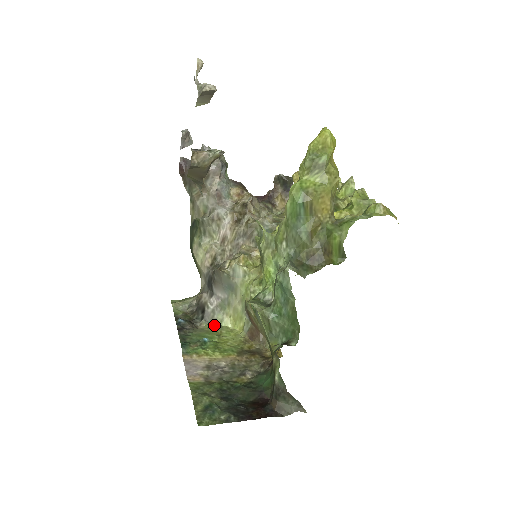
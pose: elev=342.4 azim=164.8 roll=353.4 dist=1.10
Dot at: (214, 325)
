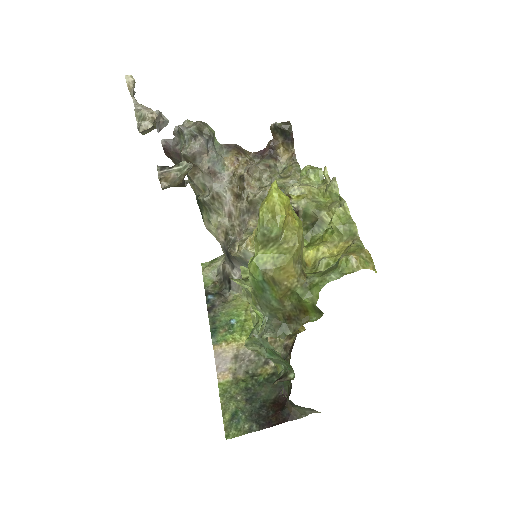
Dot at: (242, 294)
